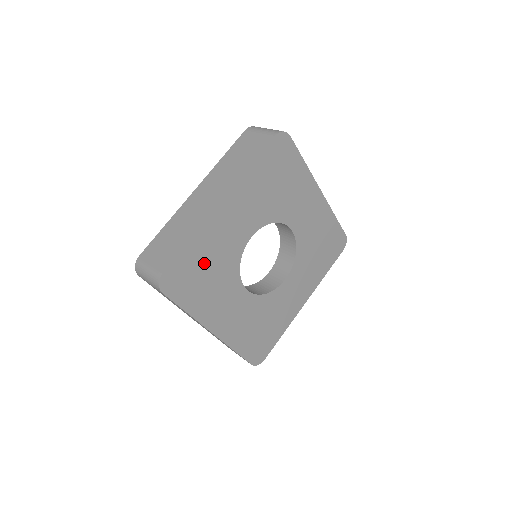
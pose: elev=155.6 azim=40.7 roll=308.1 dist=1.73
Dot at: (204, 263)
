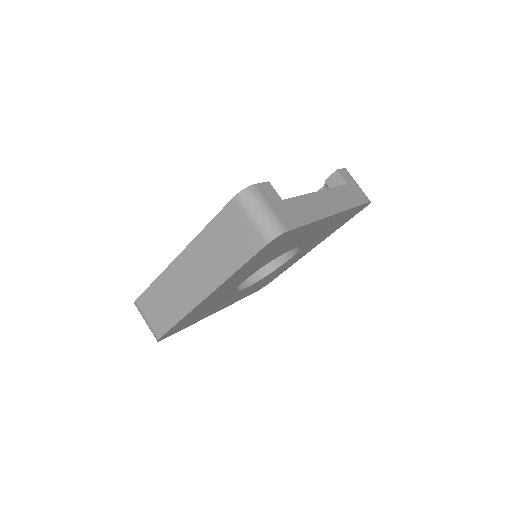
Dot at: (197, 314)
